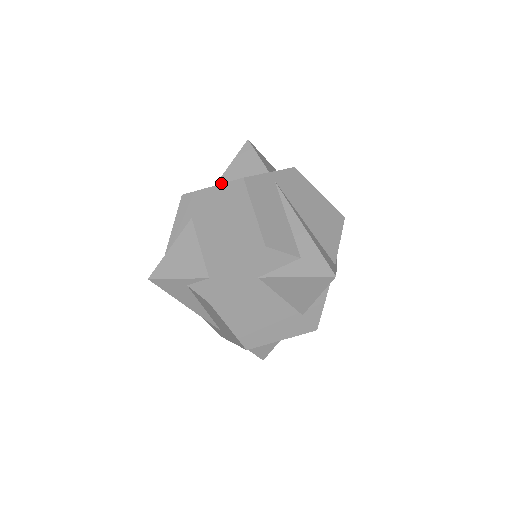
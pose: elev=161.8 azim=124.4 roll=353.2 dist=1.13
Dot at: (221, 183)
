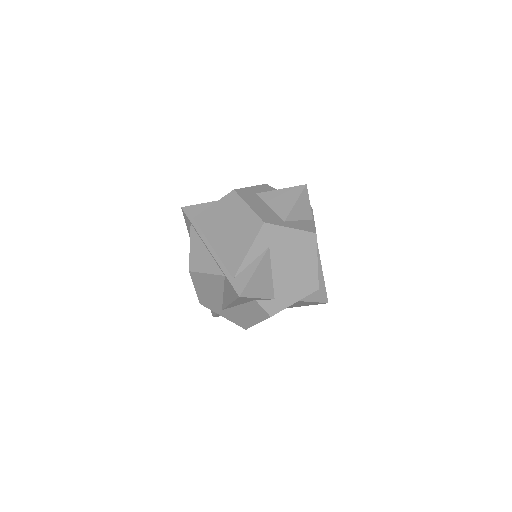
Dot at: (289, 220)
